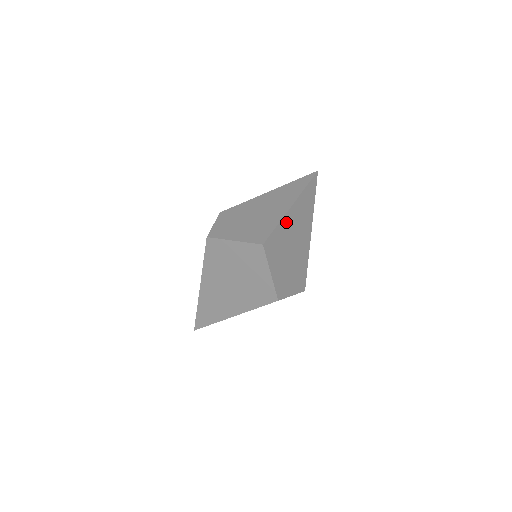
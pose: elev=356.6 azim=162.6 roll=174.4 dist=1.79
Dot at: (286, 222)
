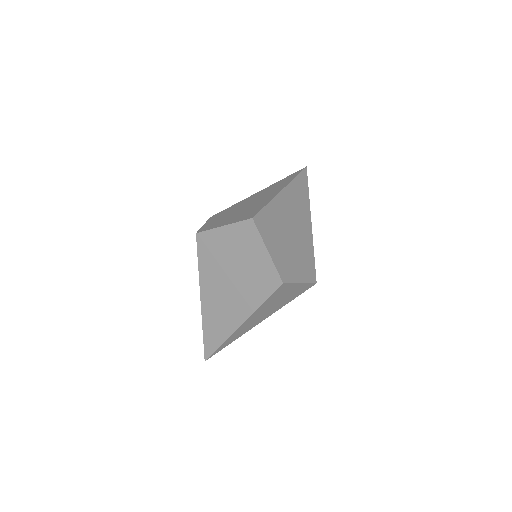
Dot at: (278, 204)
